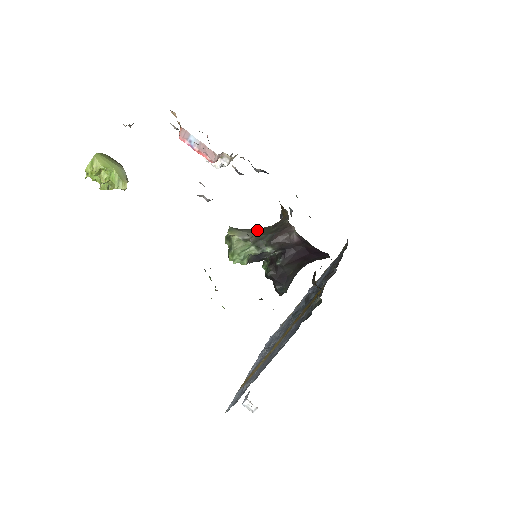
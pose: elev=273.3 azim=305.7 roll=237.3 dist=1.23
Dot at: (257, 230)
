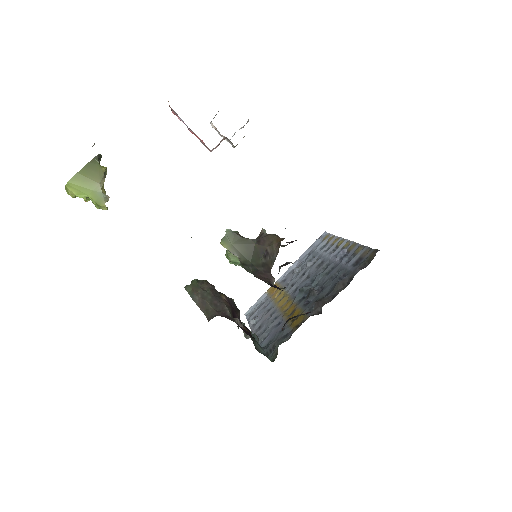
Dot at: (250, 248)
